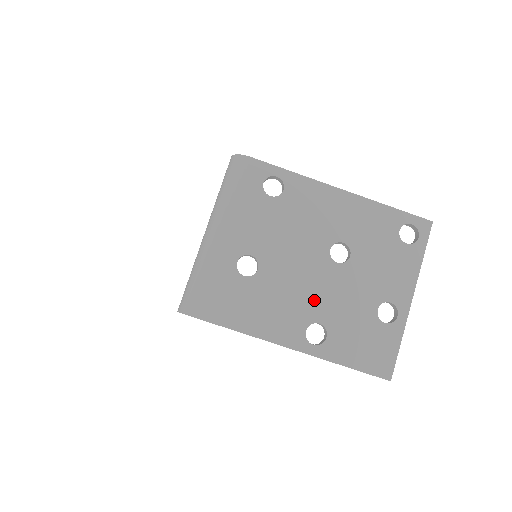
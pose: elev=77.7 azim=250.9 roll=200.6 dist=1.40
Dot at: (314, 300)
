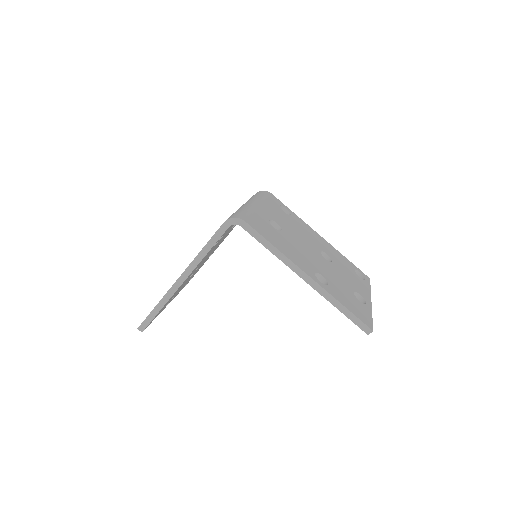
Dot at: (316, 264)
